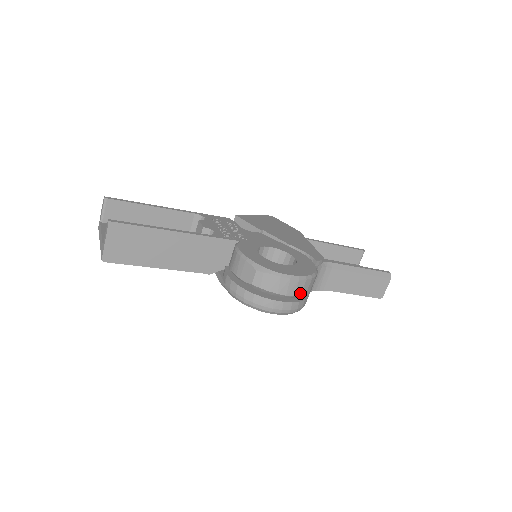
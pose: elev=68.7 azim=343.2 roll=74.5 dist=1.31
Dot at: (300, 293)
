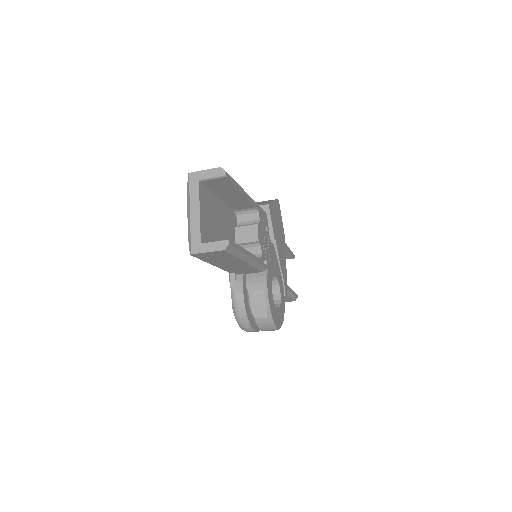
Dot at: occluded
